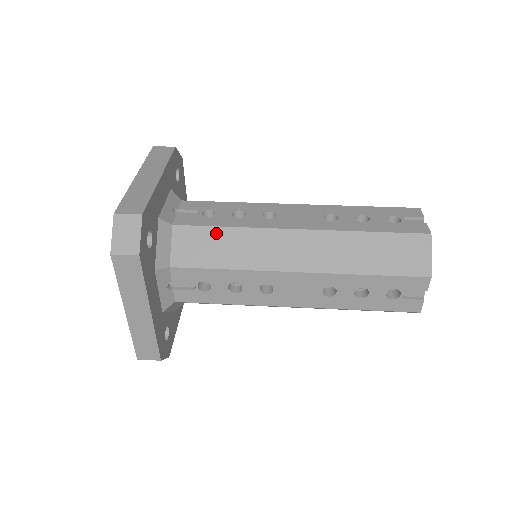
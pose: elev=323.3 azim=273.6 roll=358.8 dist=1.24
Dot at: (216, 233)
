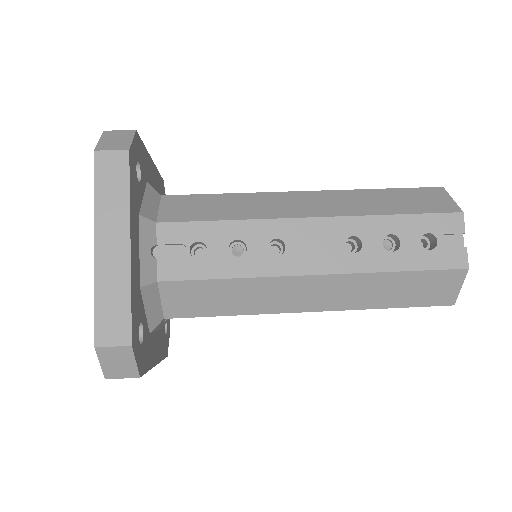
Dot at: (212, 198)
